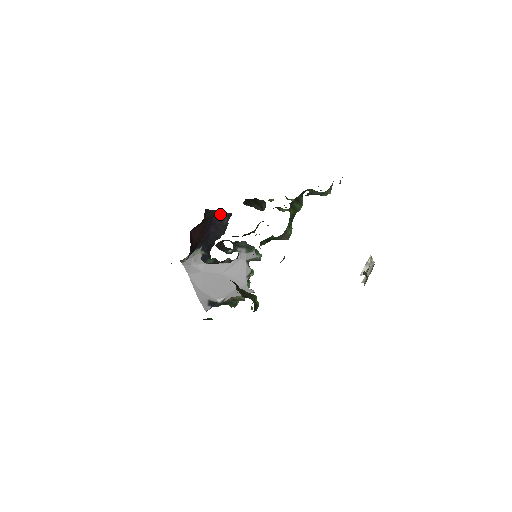
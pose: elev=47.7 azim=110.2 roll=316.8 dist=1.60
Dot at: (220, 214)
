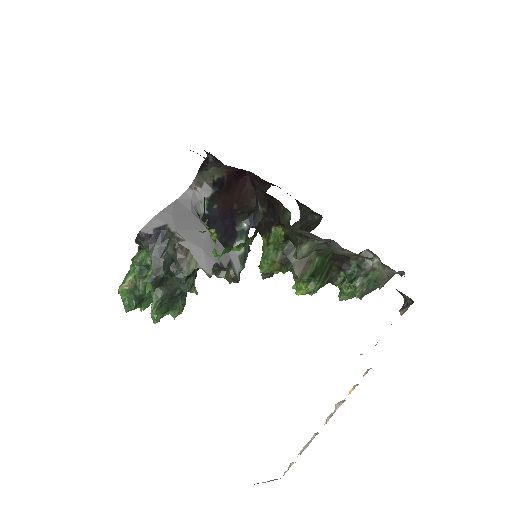
Dot at: occluded
